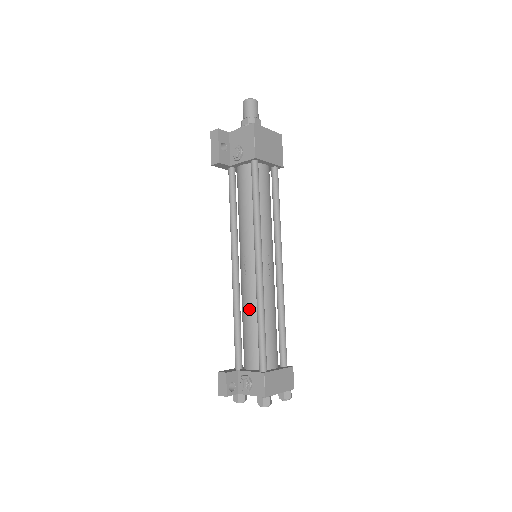
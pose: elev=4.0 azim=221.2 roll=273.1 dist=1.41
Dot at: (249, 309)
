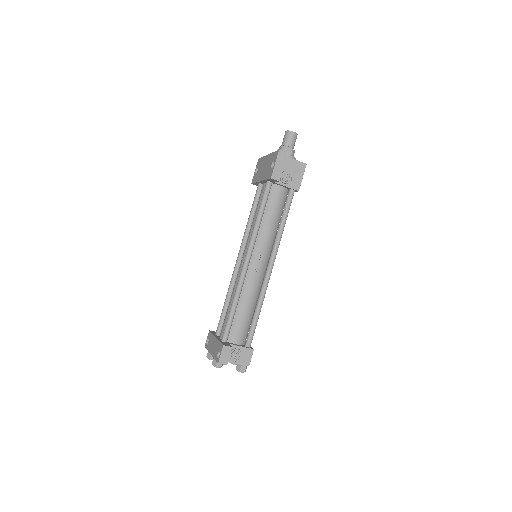
Dot at: (251, 299)
